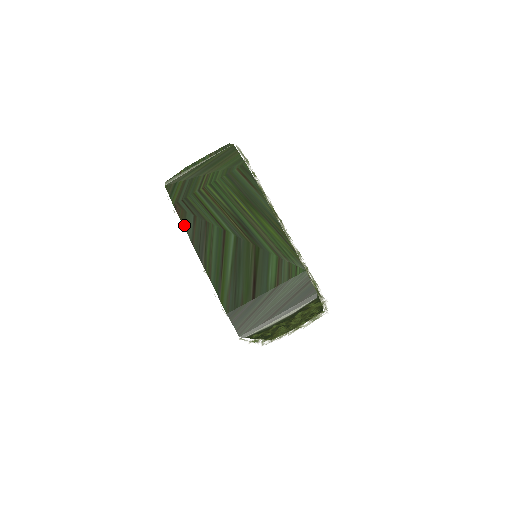
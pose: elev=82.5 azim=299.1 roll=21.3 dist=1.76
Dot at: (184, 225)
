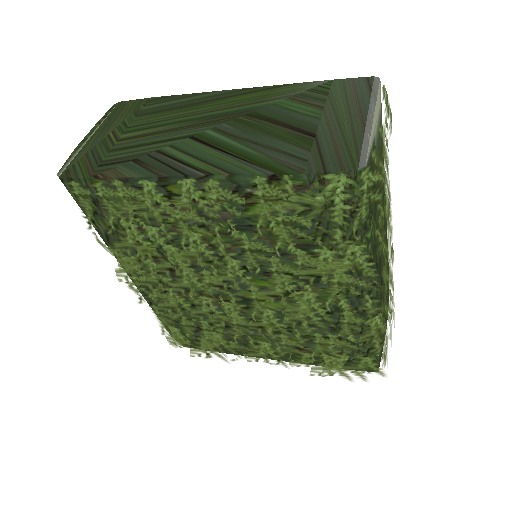
Dot at: (127, 175)
